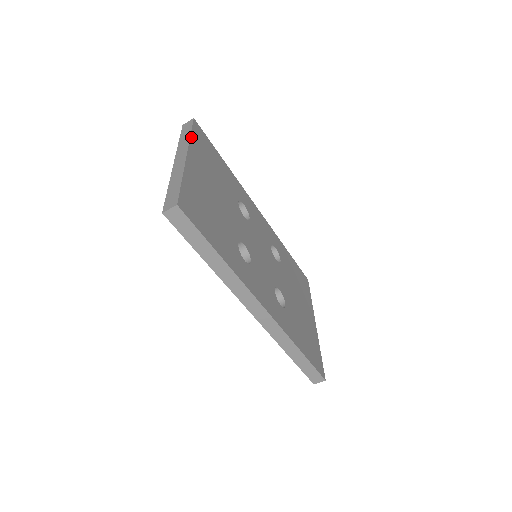
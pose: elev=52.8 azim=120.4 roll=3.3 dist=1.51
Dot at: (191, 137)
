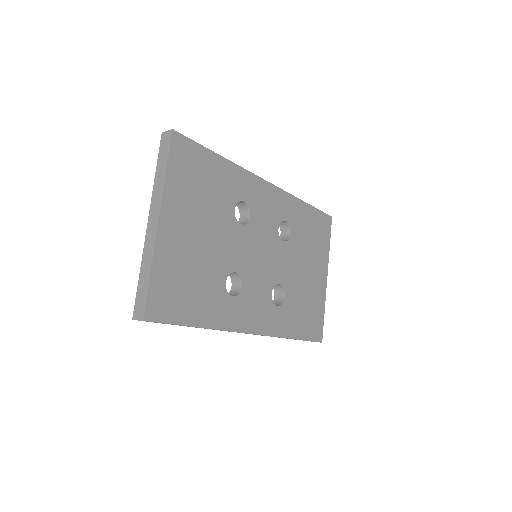
Dot at: (166, 177)
